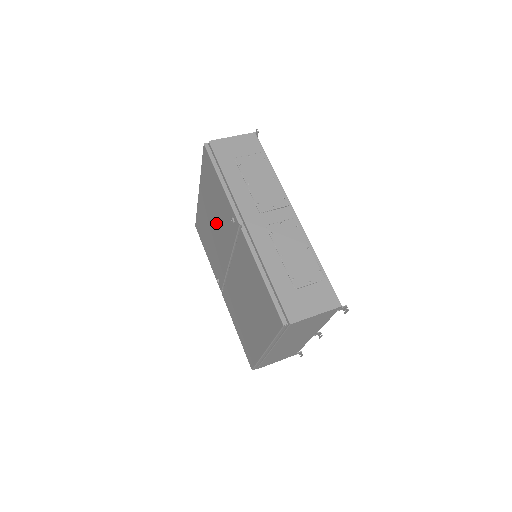
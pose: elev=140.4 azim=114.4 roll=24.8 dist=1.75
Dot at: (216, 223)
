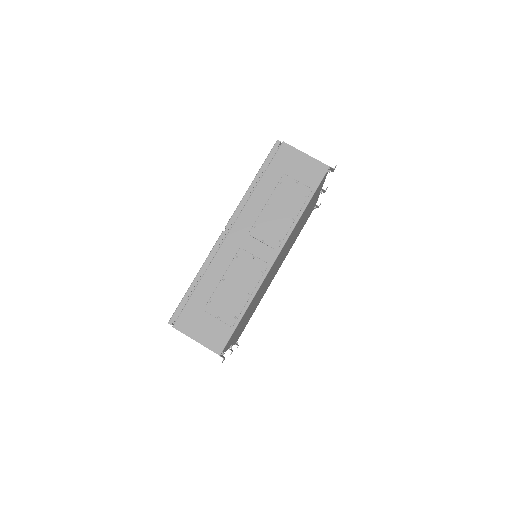
Dot at: occluded
